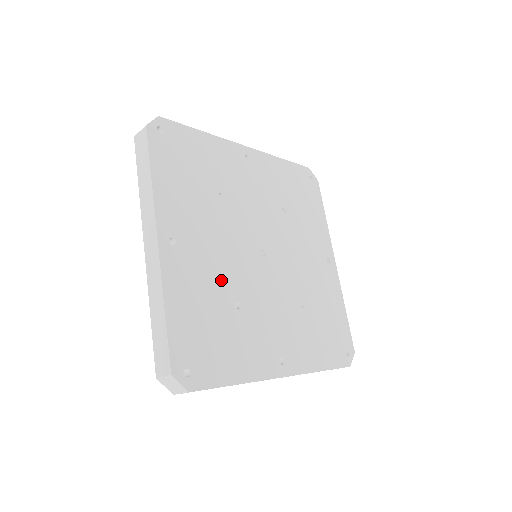
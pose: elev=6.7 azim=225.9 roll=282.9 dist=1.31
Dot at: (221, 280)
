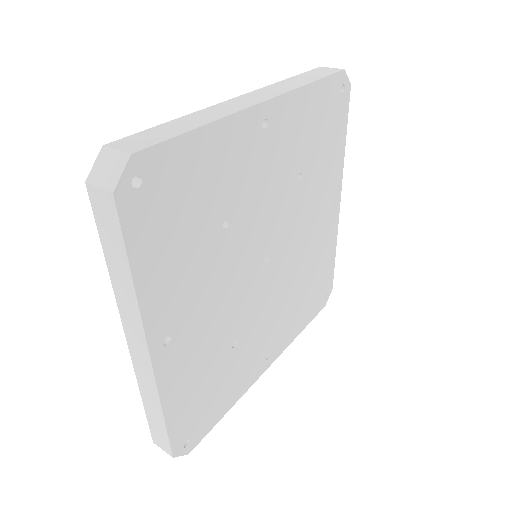
Dot at: (220, 334)
